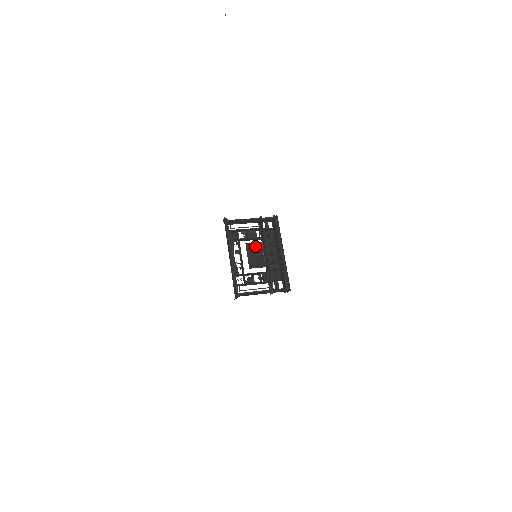
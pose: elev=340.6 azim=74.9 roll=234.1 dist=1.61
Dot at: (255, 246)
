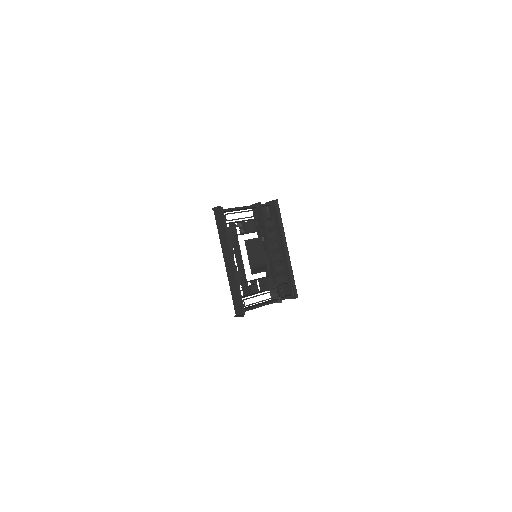
Dot at: (256, 243)
